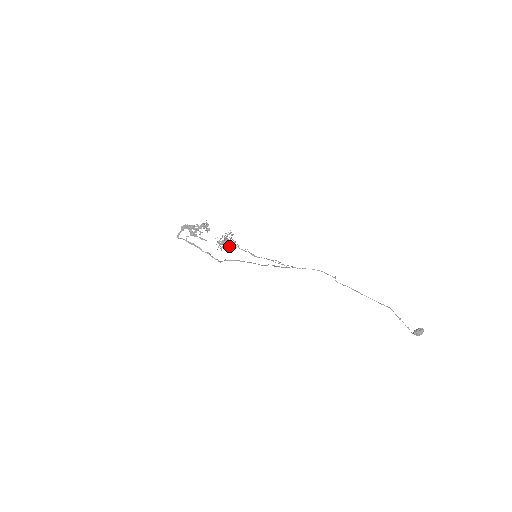
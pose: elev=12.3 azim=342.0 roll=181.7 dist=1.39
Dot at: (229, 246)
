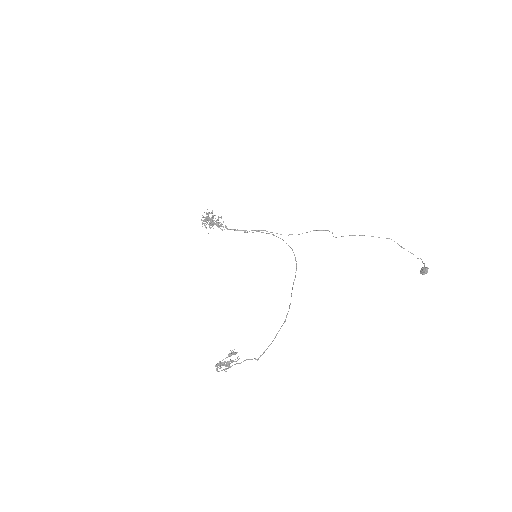
Dot at: occluded
